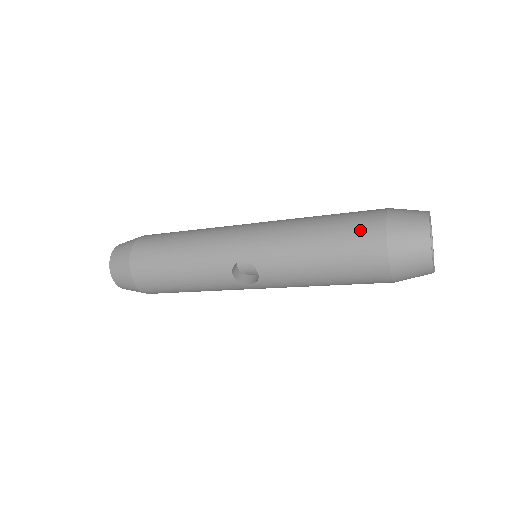
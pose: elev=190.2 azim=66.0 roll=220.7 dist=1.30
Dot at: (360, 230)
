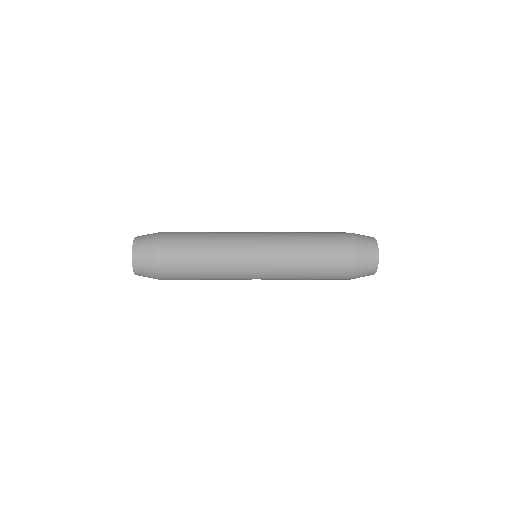
Dot at: (339, 273)
